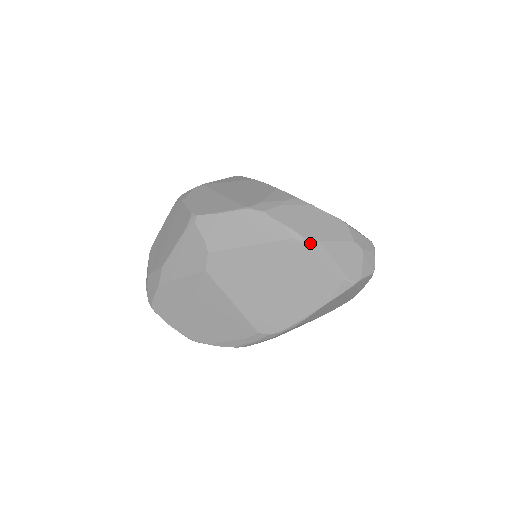
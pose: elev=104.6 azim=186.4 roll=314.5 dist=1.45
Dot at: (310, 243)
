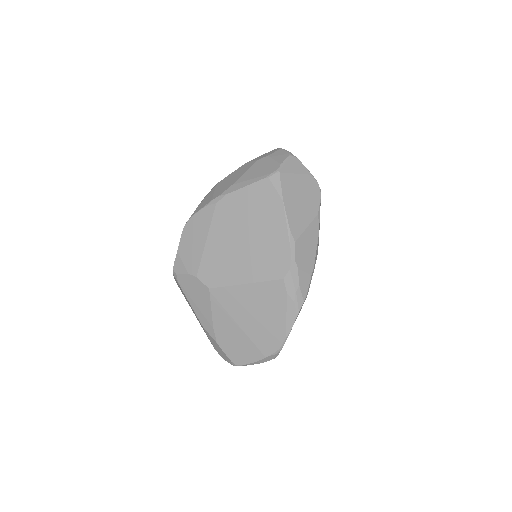
Dot at: (227, 192)
